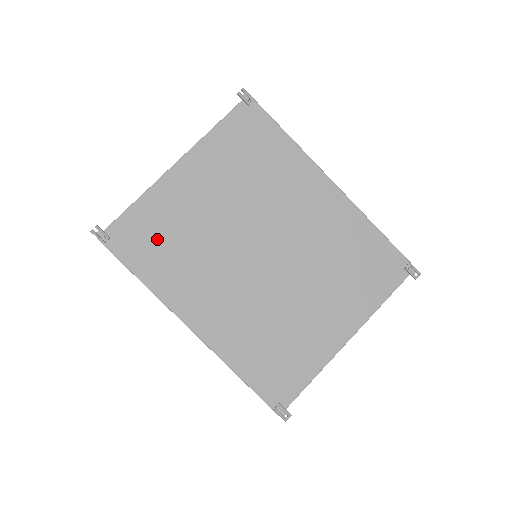
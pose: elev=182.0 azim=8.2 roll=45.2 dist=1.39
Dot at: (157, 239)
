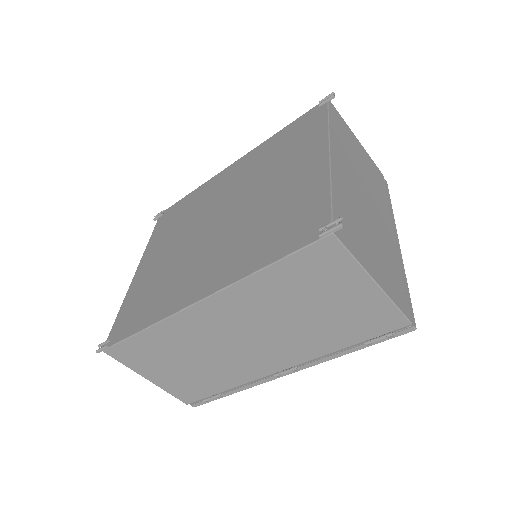
Dot at: (142, 303)
